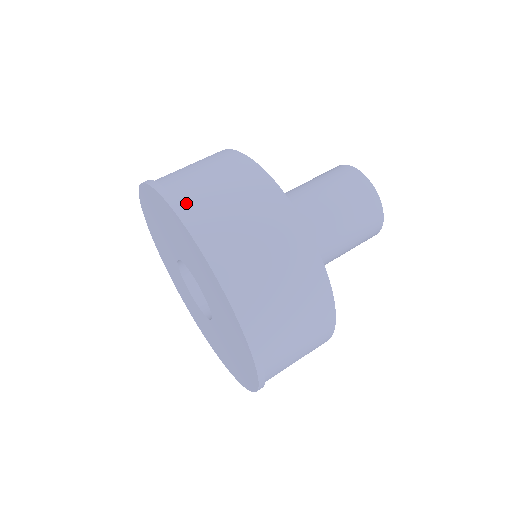
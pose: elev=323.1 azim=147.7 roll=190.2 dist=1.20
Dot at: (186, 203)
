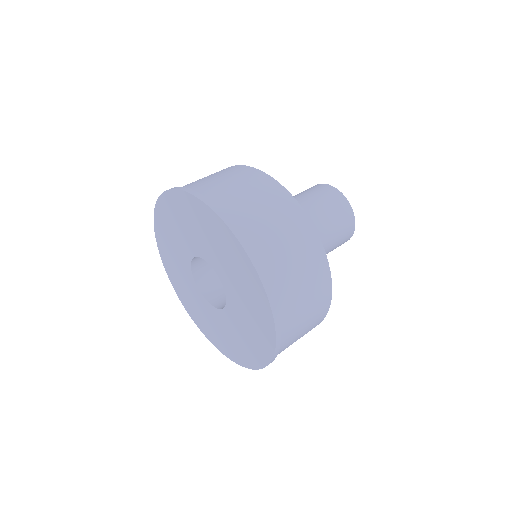
Dot at: (237, 222)
